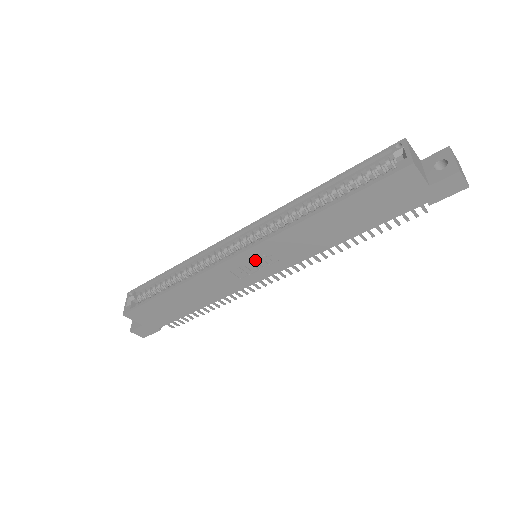
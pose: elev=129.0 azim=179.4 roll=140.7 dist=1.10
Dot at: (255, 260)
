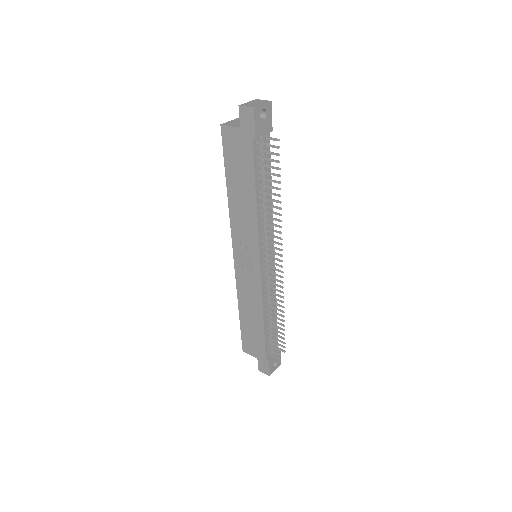
Dot at: (243, 254)
